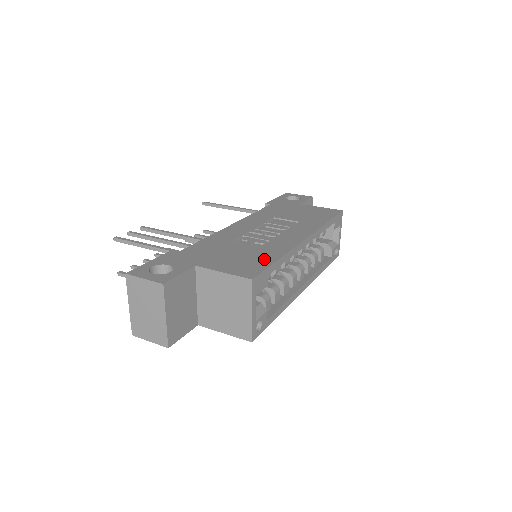
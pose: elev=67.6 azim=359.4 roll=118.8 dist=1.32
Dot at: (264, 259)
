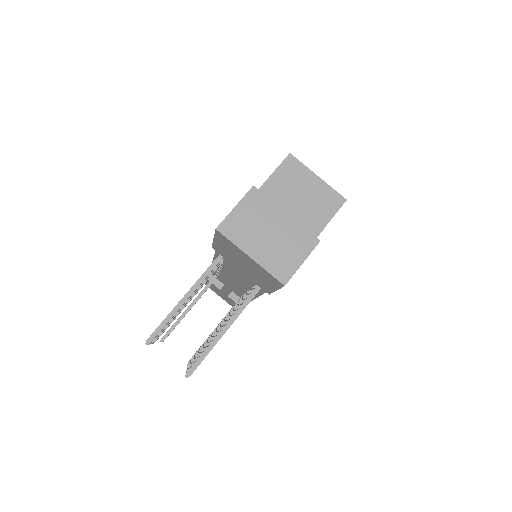
Dot at: occluded
